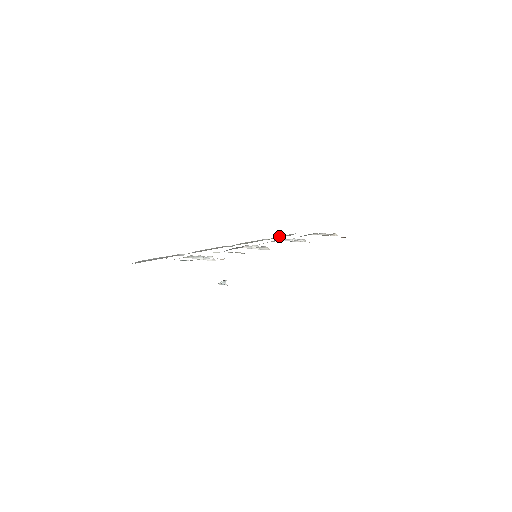
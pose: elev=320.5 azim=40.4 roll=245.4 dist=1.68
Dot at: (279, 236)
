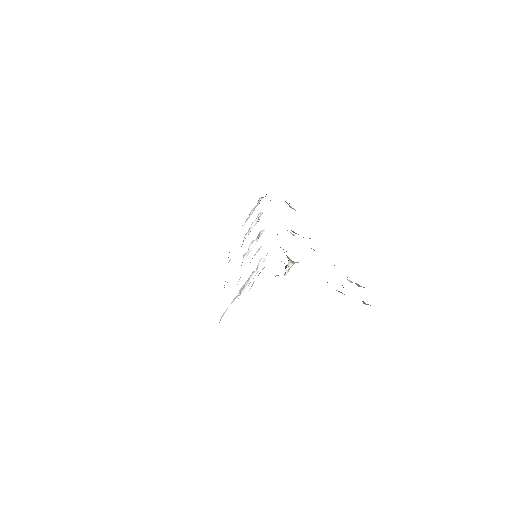
Dot at: occluded
